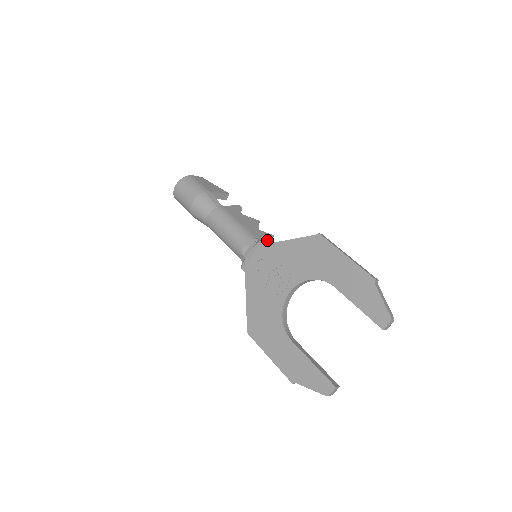
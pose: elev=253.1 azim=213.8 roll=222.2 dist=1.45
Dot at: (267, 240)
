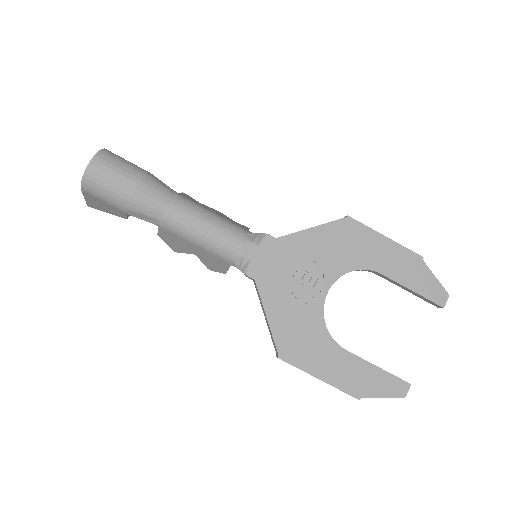
Dot at: occluded
